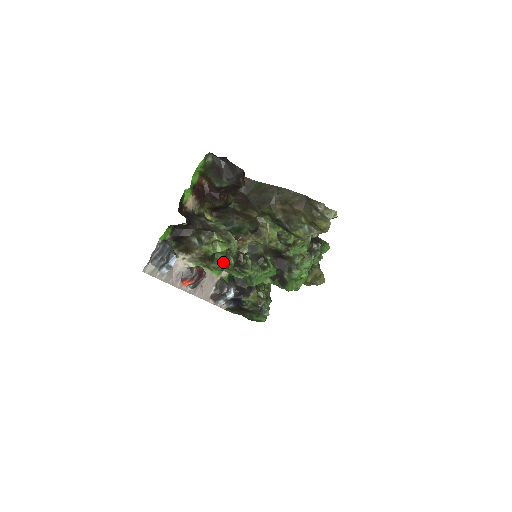
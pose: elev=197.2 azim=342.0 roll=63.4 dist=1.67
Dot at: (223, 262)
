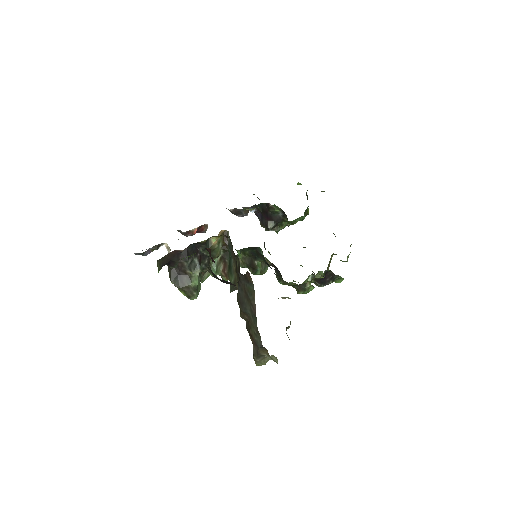
Dot at: occluded
